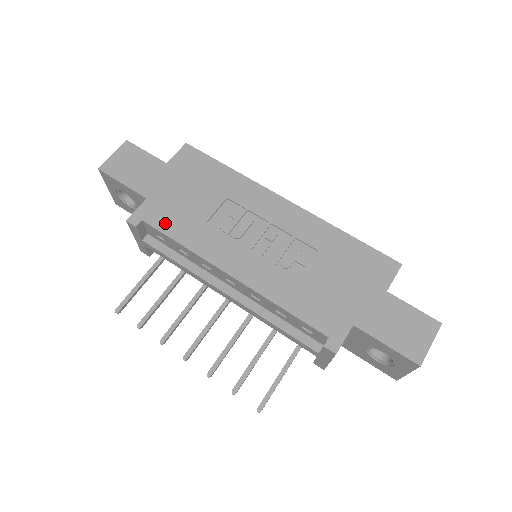
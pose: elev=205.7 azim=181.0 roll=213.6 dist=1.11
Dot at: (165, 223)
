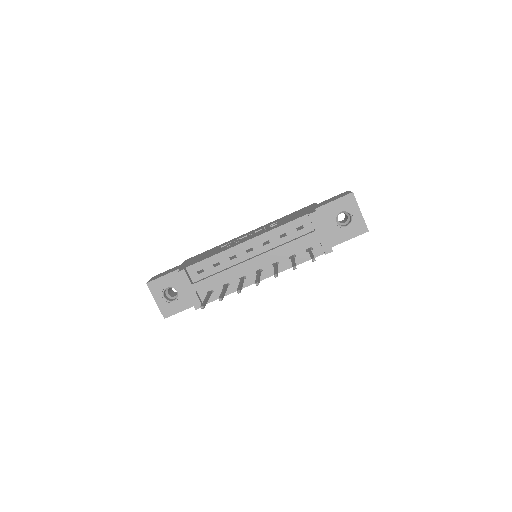
Dot at: (198, 261)
